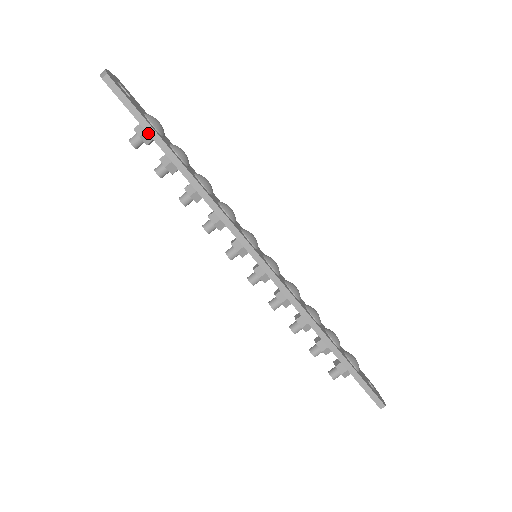
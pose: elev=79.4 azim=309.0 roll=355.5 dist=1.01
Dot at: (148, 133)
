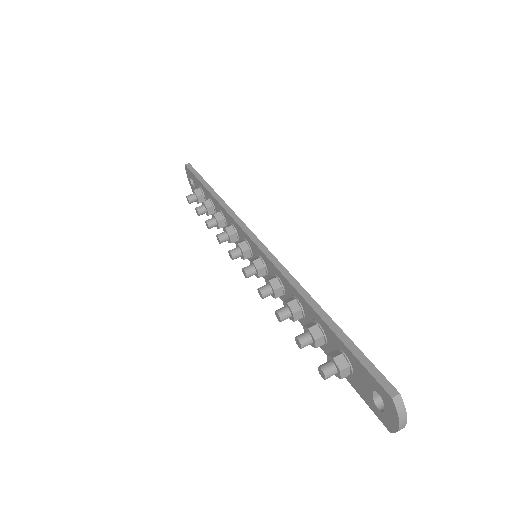
Dot at: (200, 181)
